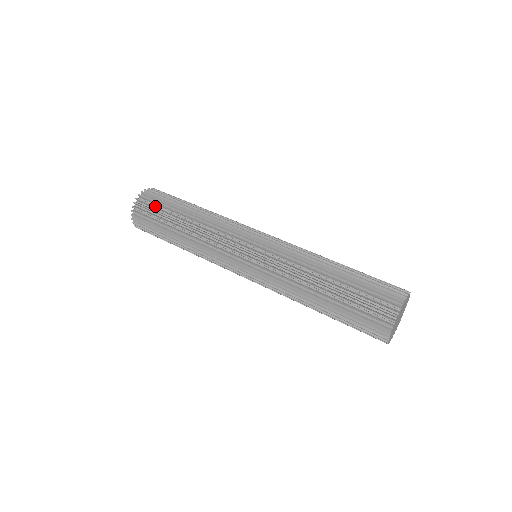
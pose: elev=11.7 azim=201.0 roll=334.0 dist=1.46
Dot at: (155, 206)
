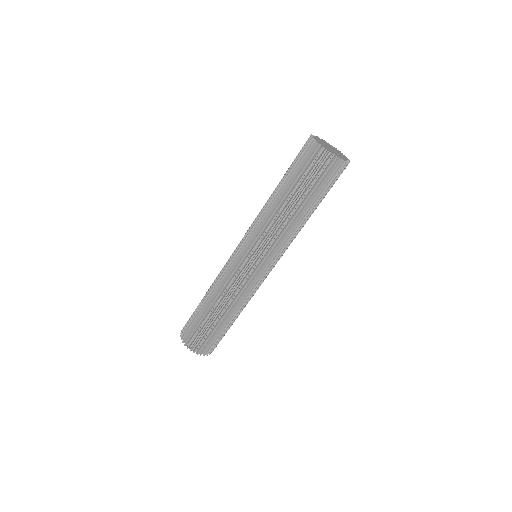
Dot at: occluded
